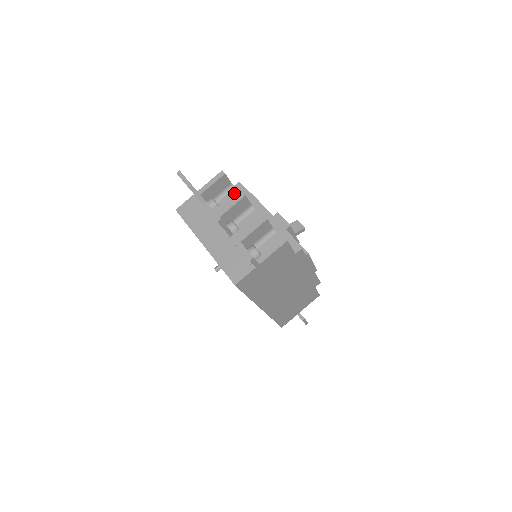
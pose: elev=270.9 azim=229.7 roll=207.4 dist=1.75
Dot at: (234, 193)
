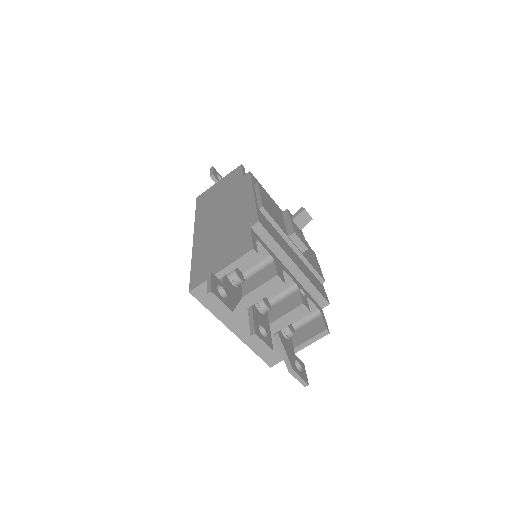
Dot at: (271, 280)
